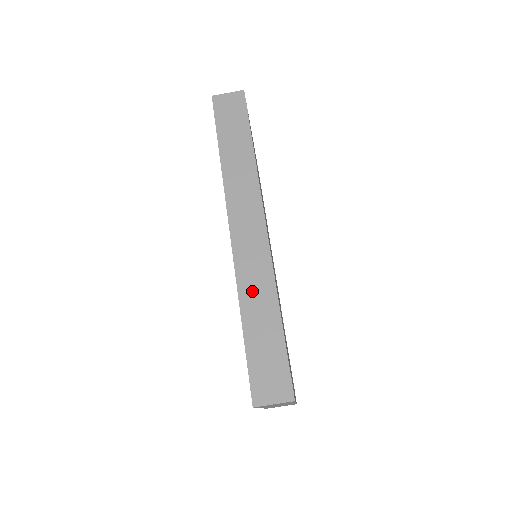
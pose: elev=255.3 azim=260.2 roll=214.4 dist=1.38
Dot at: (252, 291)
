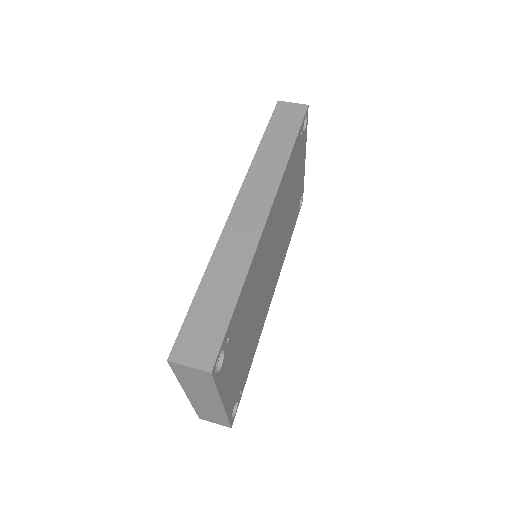
Dot at: (226, 259)
